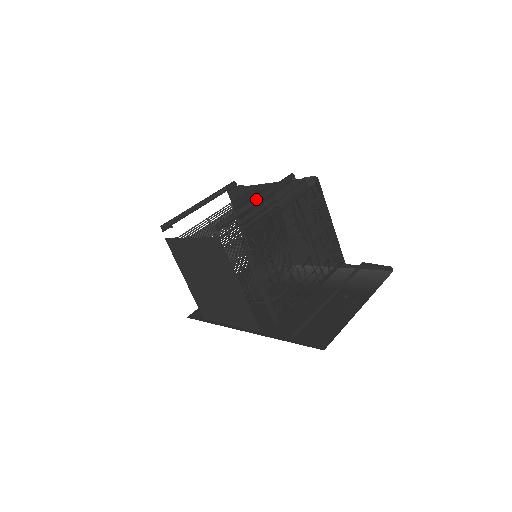
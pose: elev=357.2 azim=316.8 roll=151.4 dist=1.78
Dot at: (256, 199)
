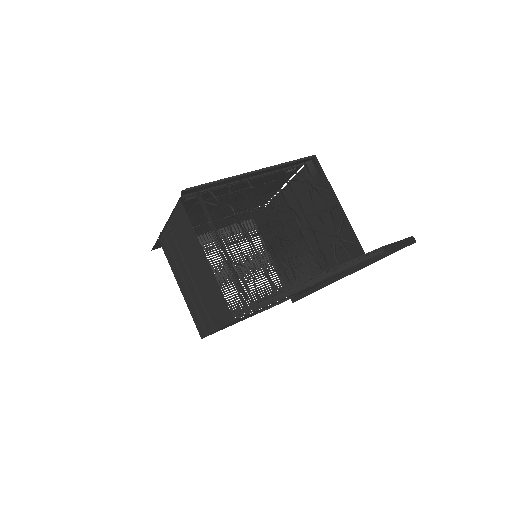
Dot at: occluded
